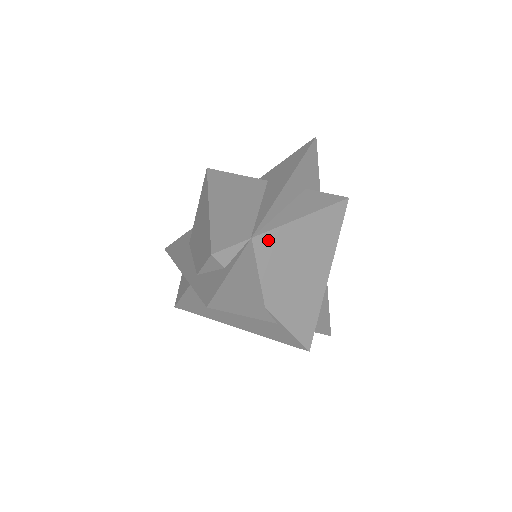
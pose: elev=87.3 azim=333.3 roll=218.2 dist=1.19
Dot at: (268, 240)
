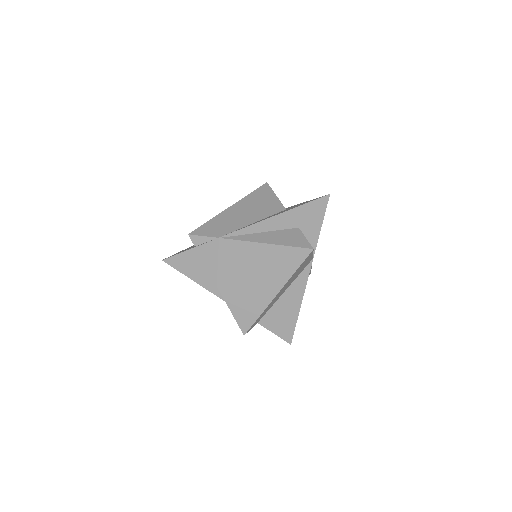
Dot at: (232, 245)
